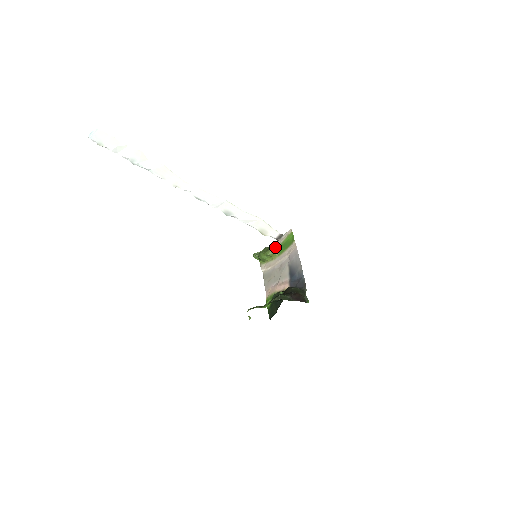
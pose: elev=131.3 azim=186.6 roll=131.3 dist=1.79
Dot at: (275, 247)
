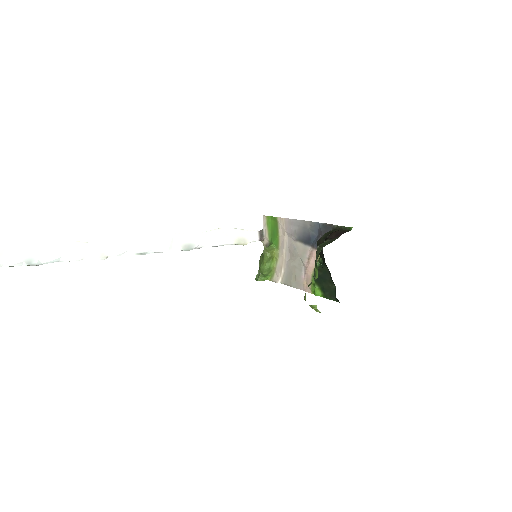
Dot at: (267, 247)
